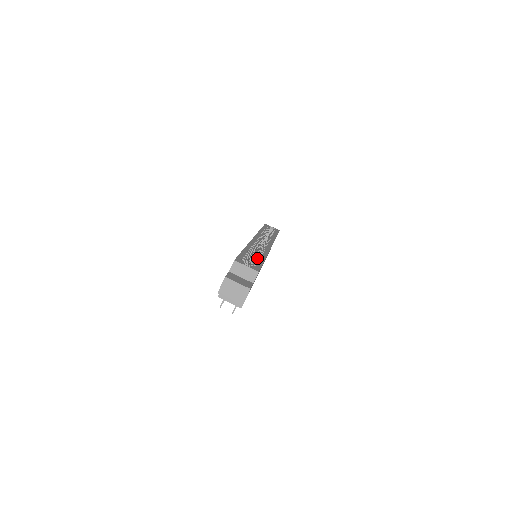
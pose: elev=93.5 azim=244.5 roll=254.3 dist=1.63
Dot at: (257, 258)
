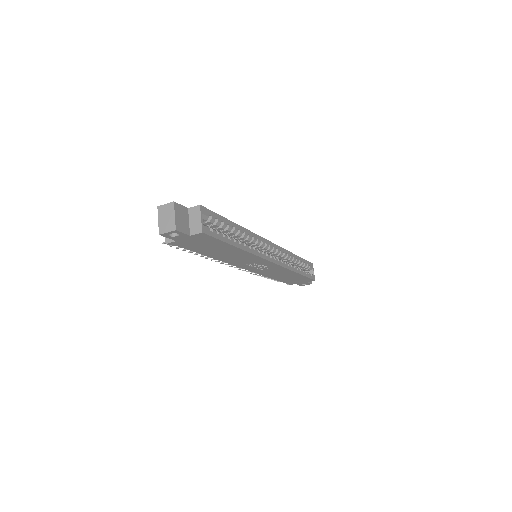
Dot at: (230, 237)
